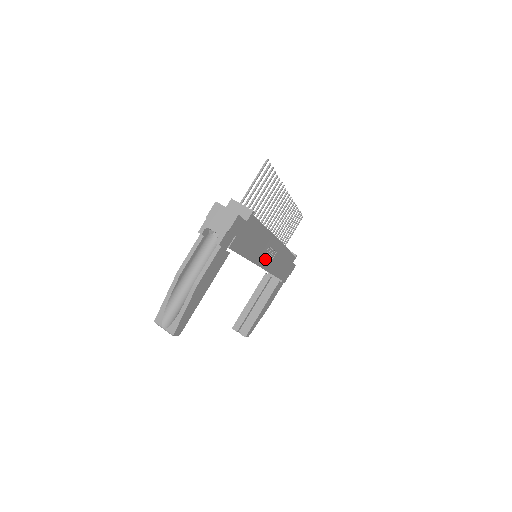
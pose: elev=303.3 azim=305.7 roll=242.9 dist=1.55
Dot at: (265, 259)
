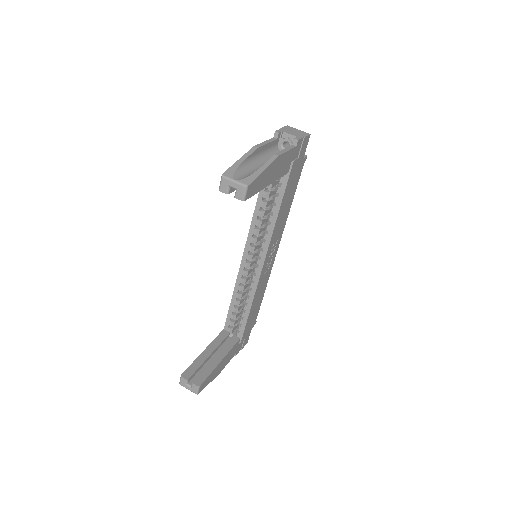
Dot at: (268, 257)
